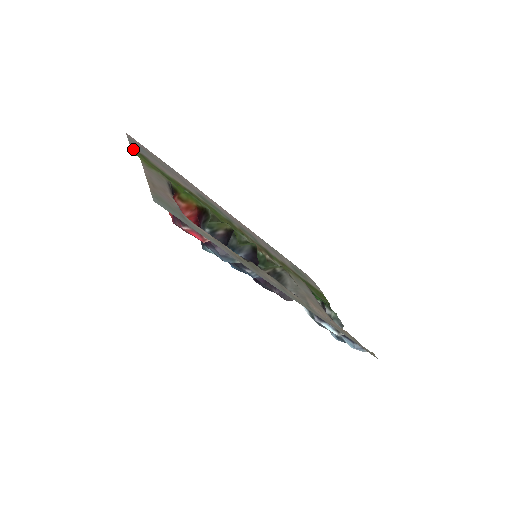
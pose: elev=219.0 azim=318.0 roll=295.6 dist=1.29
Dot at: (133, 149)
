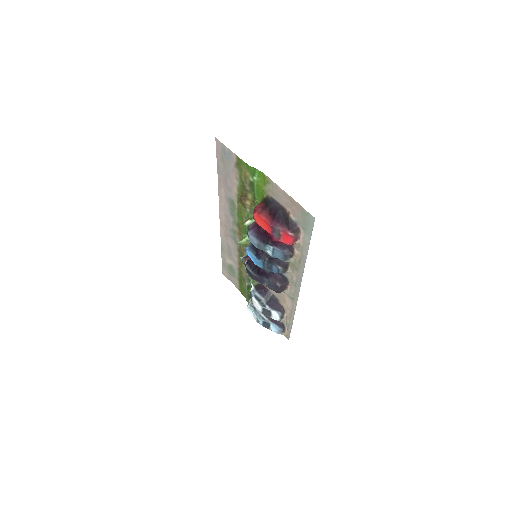
Dot at: (239, 159)
